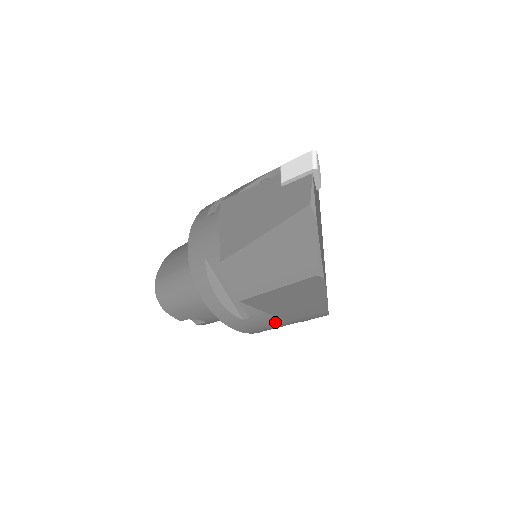
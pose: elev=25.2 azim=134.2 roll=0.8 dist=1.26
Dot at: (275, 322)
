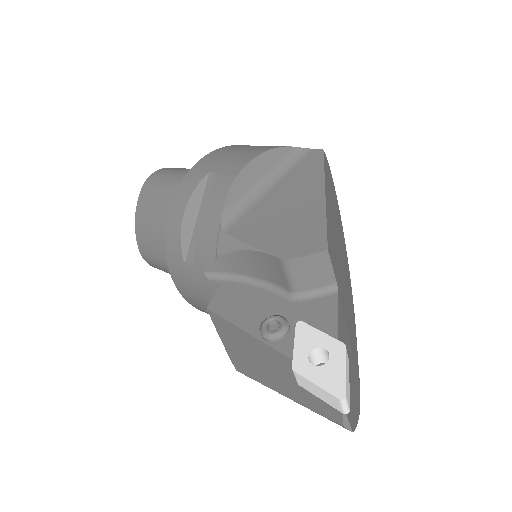
Dot at: occluded
